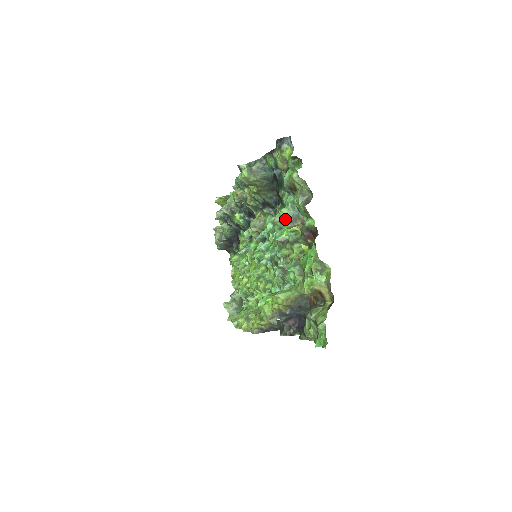
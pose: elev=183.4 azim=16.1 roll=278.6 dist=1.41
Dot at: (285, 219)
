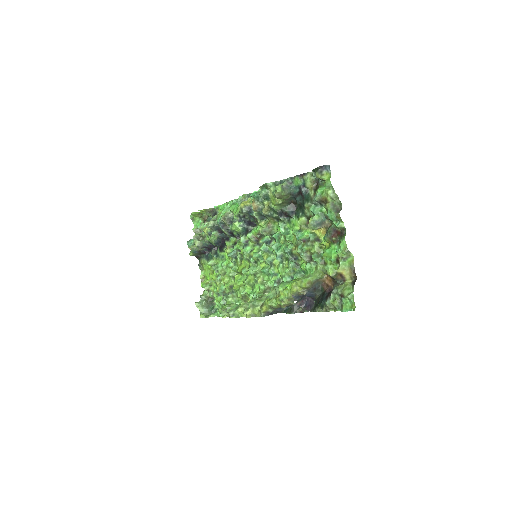
Dot at: (317, 223)
